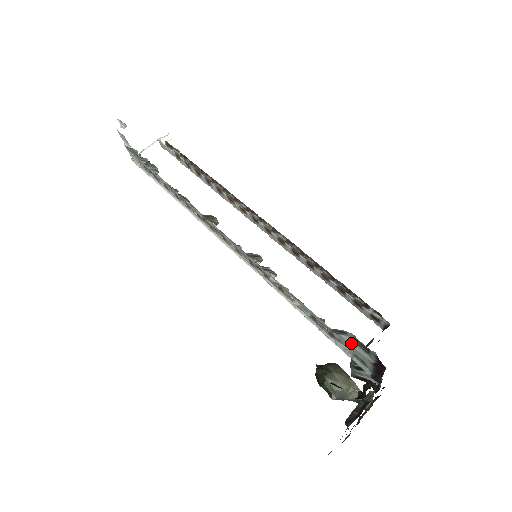
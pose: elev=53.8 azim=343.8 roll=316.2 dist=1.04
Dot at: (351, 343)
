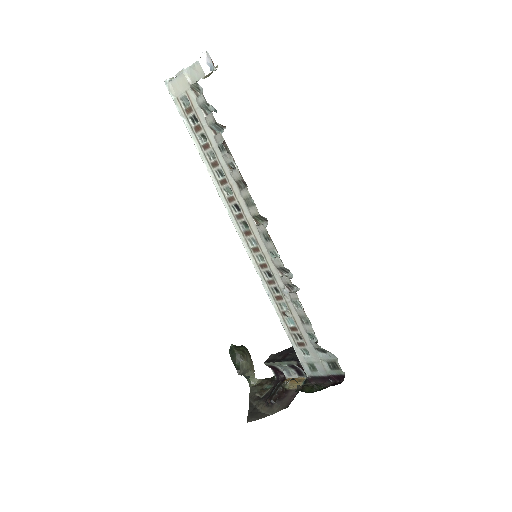
Dot at: (321, 358)
